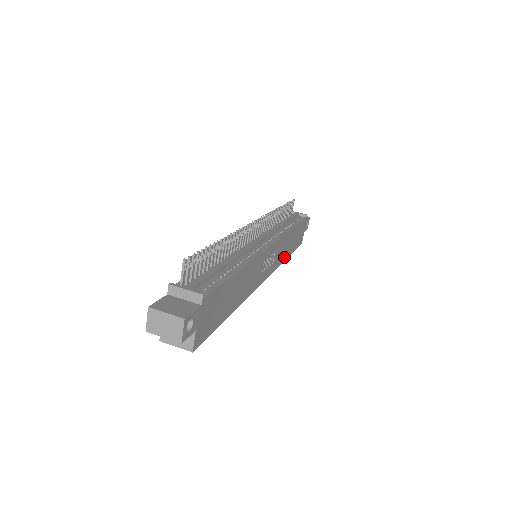
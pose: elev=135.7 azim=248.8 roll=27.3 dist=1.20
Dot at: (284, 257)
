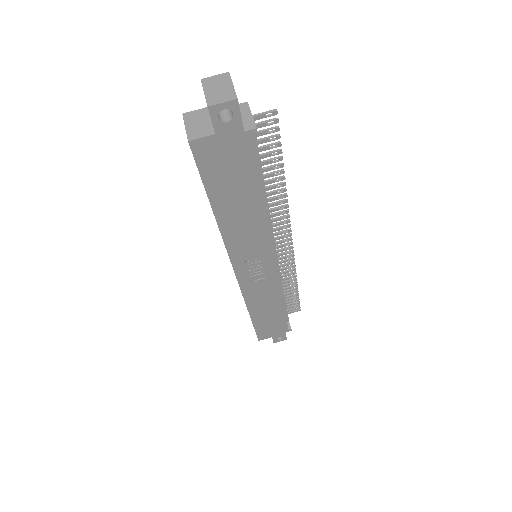
Dot at: (253, 306)
